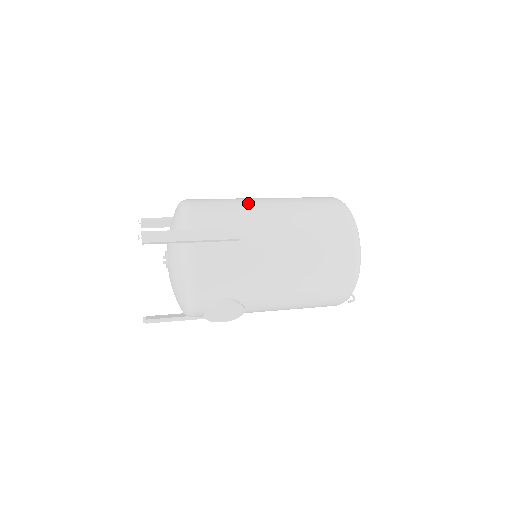
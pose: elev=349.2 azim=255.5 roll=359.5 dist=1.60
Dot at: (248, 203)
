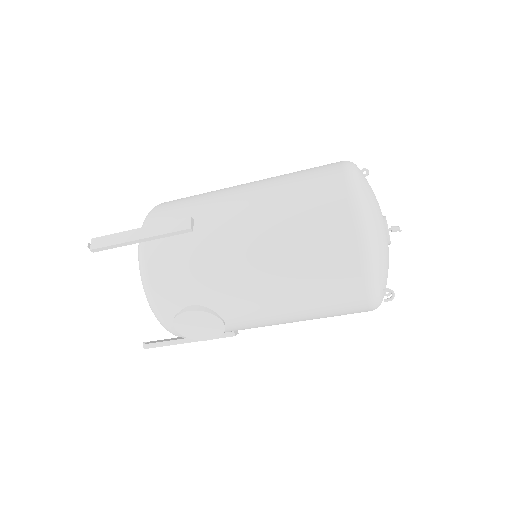
Dot at: (221, 190)
